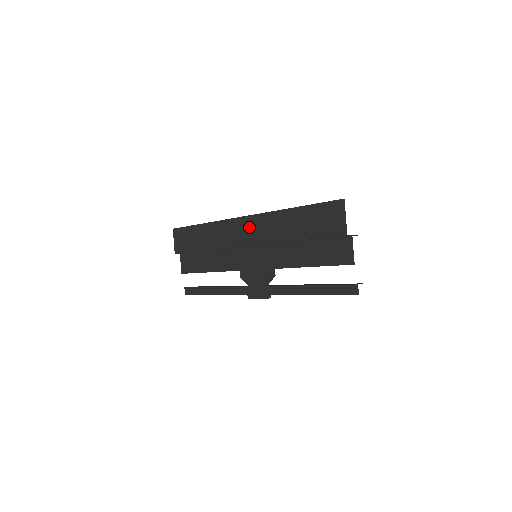
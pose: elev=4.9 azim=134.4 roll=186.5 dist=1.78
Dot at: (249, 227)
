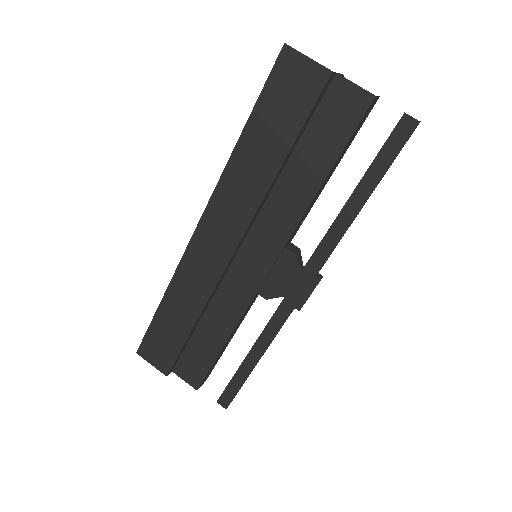
Dot at: (215, 227)
